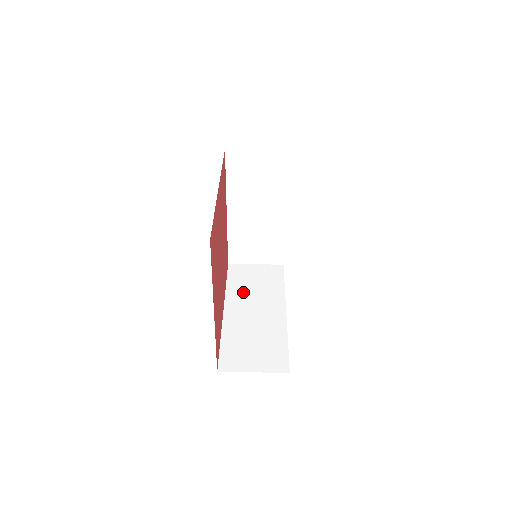
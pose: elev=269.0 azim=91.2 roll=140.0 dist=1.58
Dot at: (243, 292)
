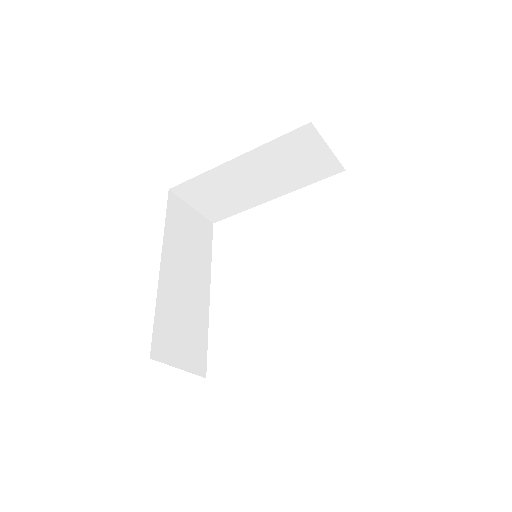
Dot at: (179, 245)
